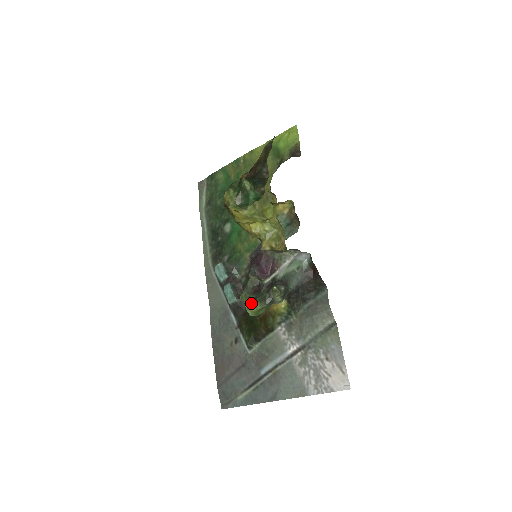
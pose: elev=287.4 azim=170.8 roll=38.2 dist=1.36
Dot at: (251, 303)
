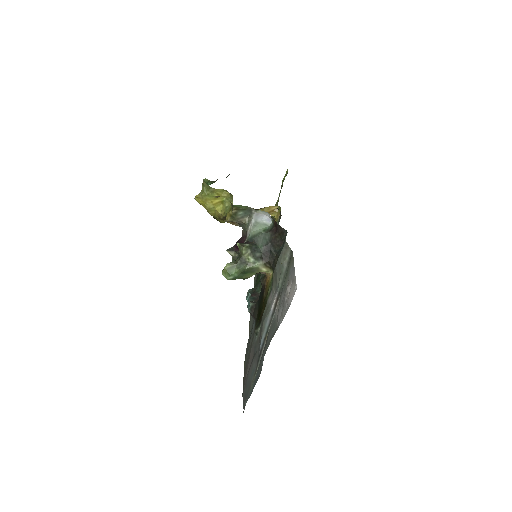
Dot at: occluded
